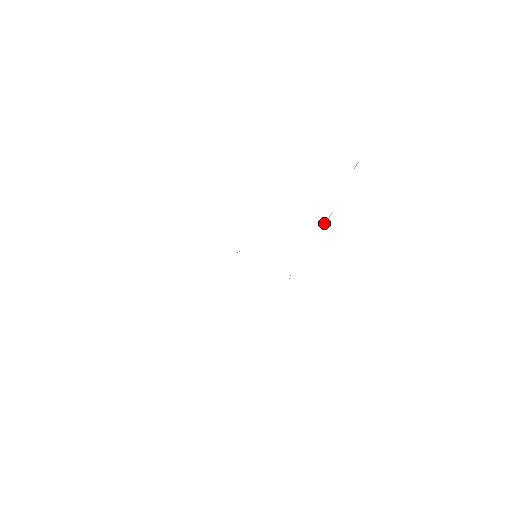
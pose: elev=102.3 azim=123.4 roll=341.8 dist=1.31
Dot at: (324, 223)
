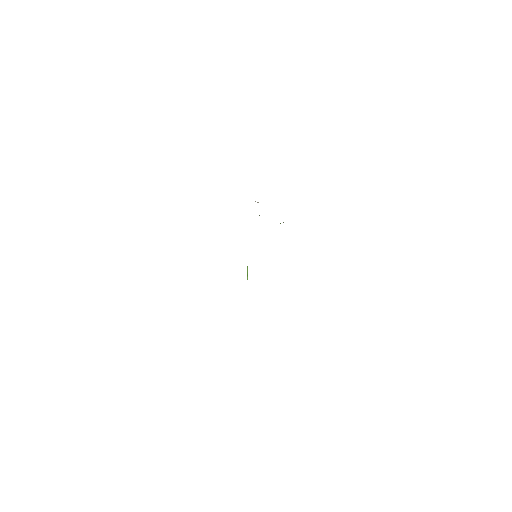
Dot at: occluded
